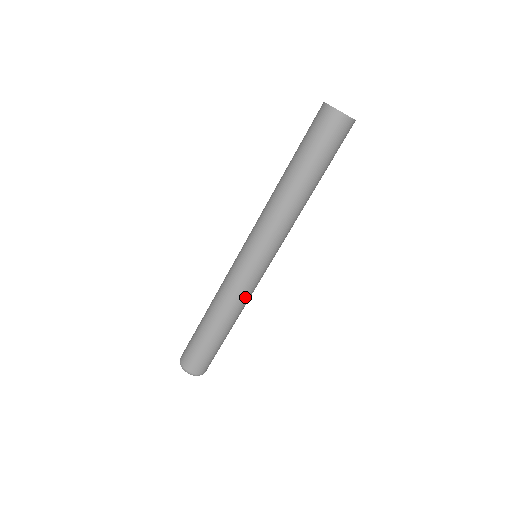
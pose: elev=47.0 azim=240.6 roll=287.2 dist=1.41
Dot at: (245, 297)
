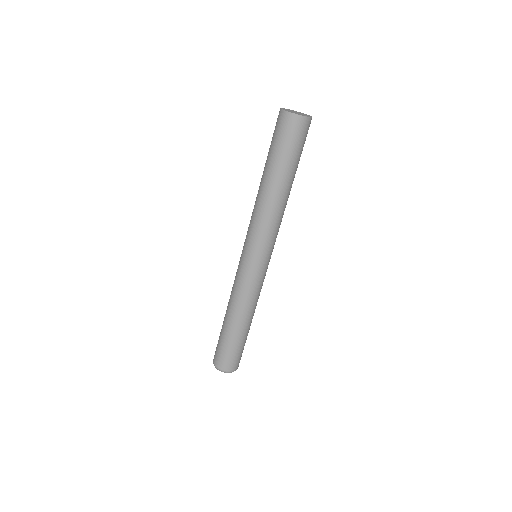
Dot at: (259, 293)
